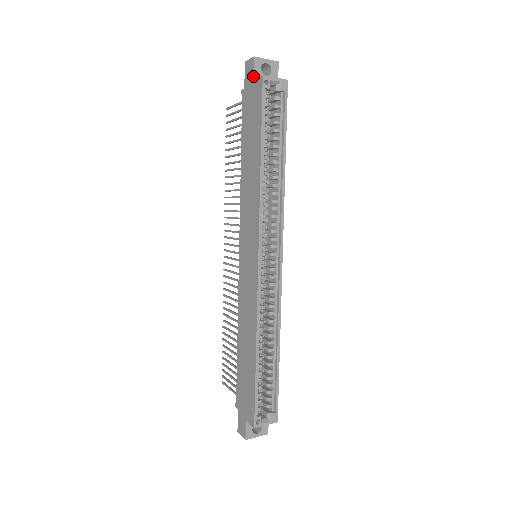
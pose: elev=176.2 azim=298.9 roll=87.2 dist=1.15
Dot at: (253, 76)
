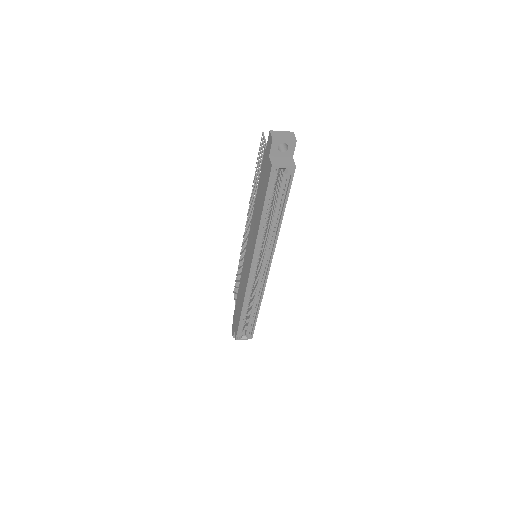
Dot at: (269, 153)
